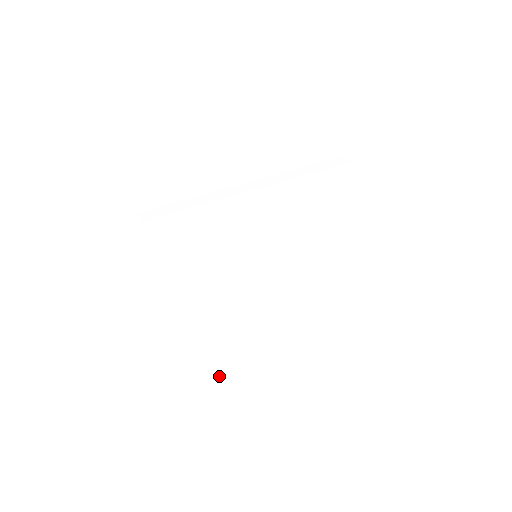
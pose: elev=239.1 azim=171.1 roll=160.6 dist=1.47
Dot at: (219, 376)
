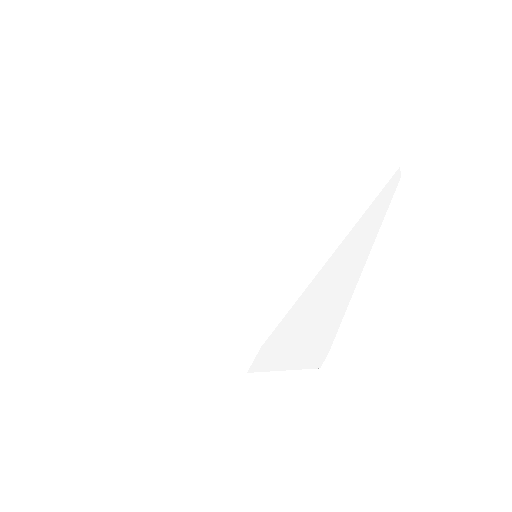
Dot at: occluded
